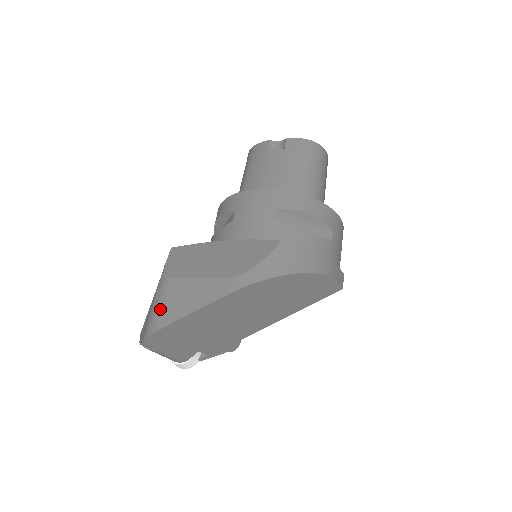
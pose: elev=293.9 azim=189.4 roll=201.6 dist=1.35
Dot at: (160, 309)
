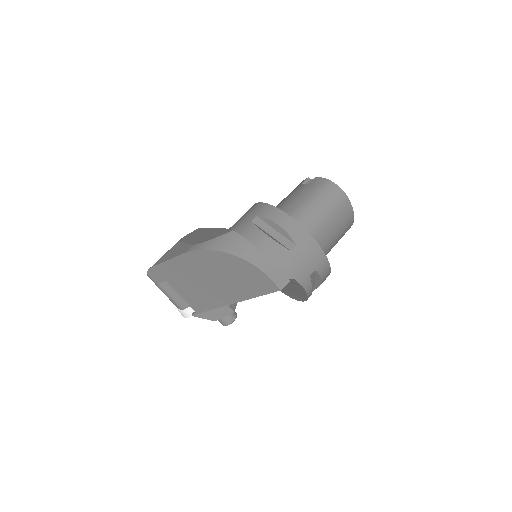
Dot at: (162, 257)
